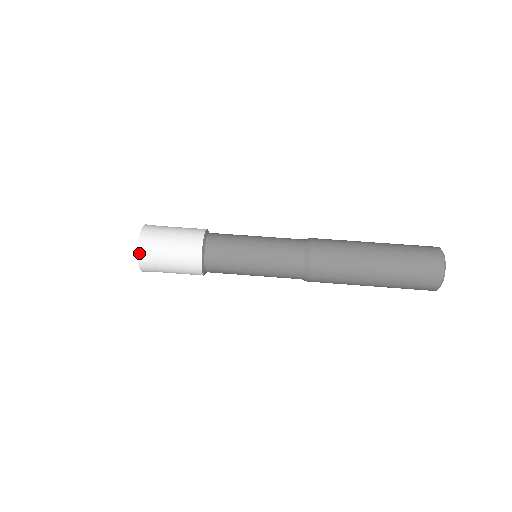
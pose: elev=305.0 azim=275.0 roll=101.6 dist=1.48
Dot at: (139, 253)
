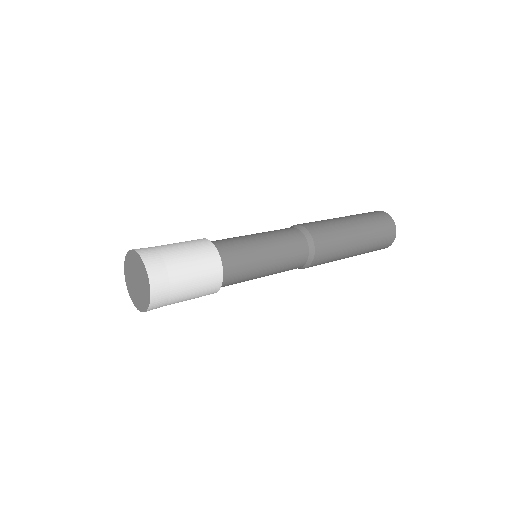
Dot at: (134, 249)
